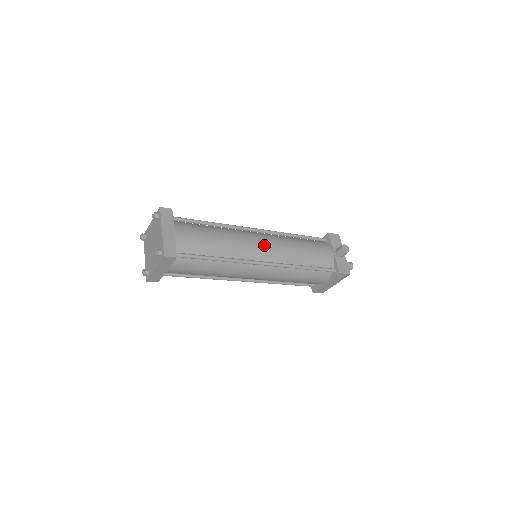
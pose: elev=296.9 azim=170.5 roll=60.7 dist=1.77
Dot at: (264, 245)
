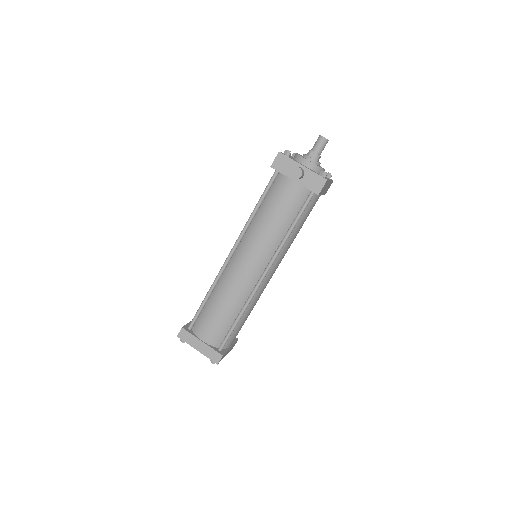
Dot at: (248, 264)
